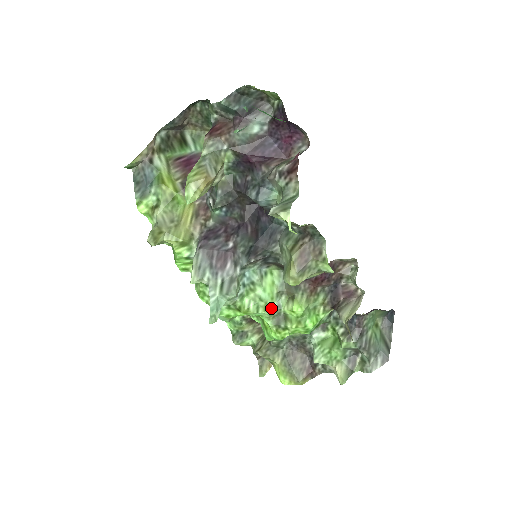
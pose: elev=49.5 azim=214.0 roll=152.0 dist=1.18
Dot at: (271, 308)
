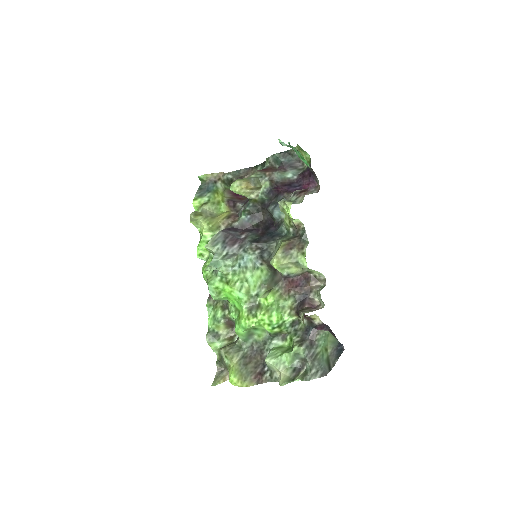
Dot at: (251, 294)
